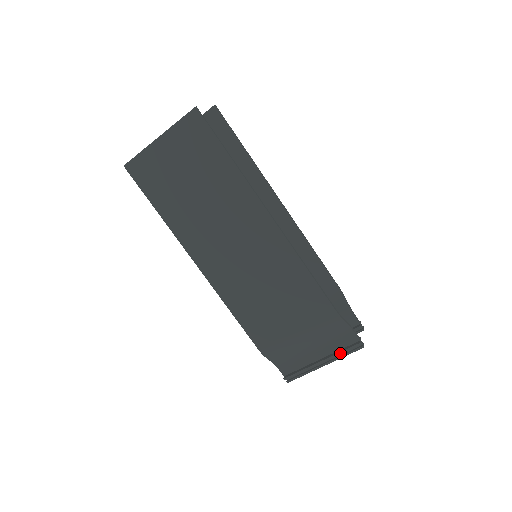
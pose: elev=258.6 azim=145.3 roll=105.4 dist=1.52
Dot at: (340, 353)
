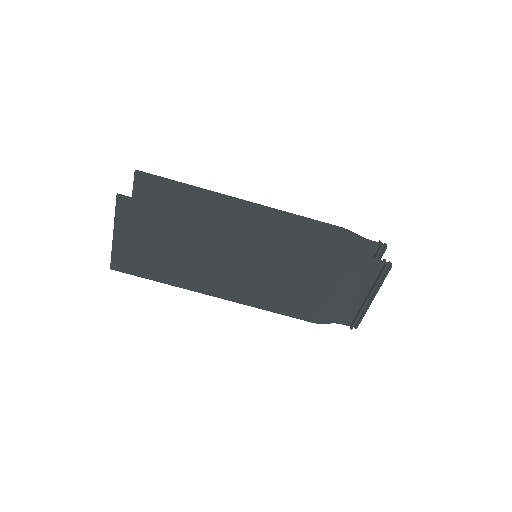
Dot at: (377, 283)
